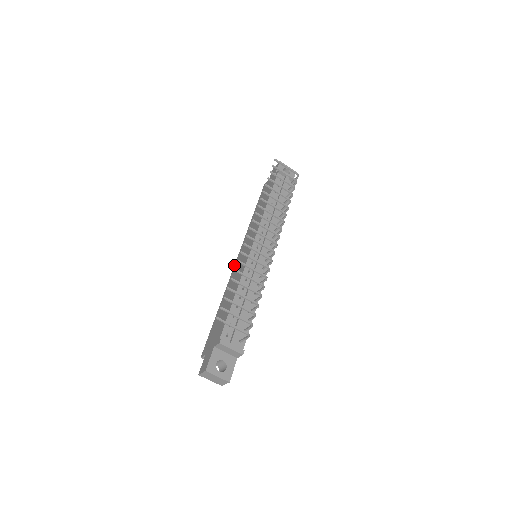
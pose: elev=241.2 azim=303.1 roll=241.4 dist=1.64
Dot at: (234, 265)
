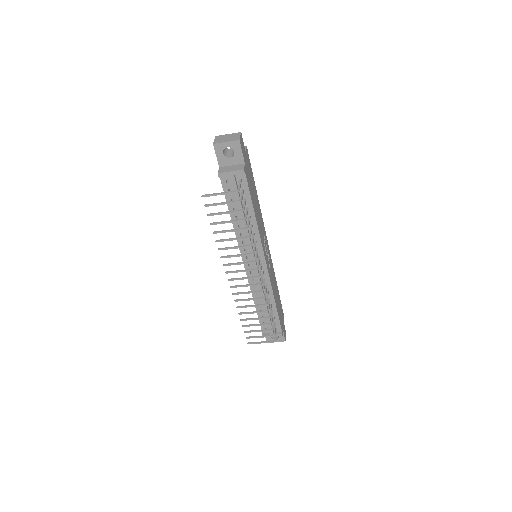
Dot at: occluded
